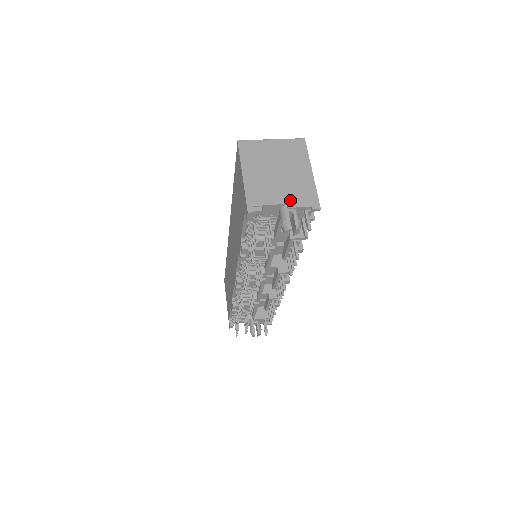
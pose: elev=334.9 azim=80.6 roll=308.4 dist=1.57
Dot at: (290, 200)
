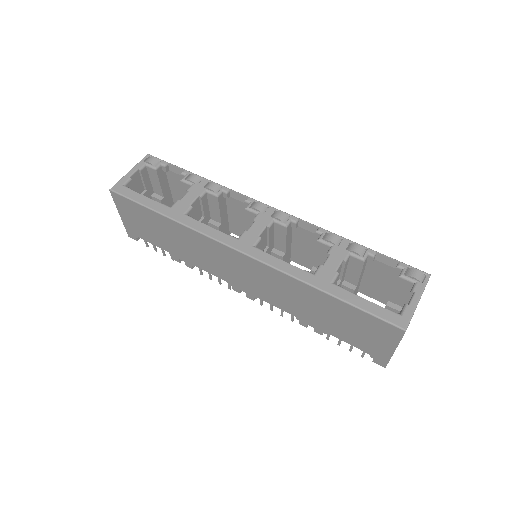
Dot at: occluded
